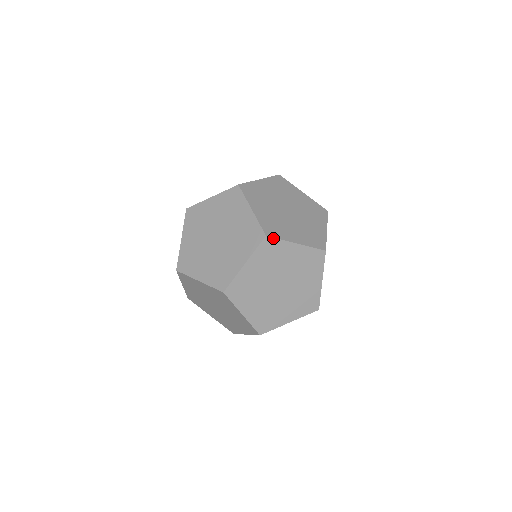
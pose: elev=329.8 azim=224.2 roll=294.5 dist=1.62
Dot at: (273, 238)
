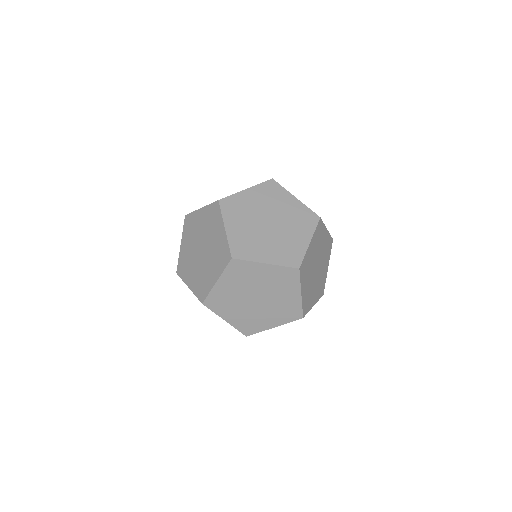
Dot at: (240, 260)
